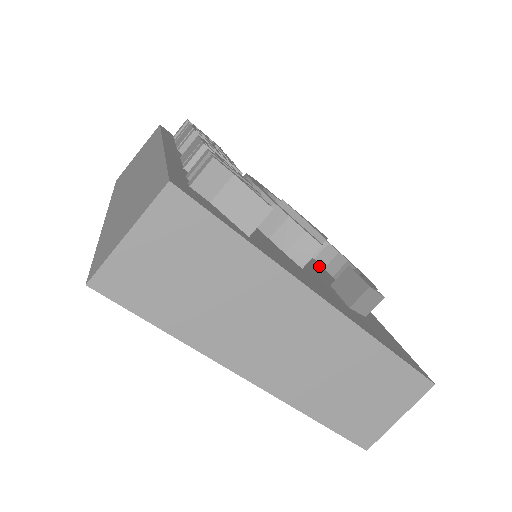
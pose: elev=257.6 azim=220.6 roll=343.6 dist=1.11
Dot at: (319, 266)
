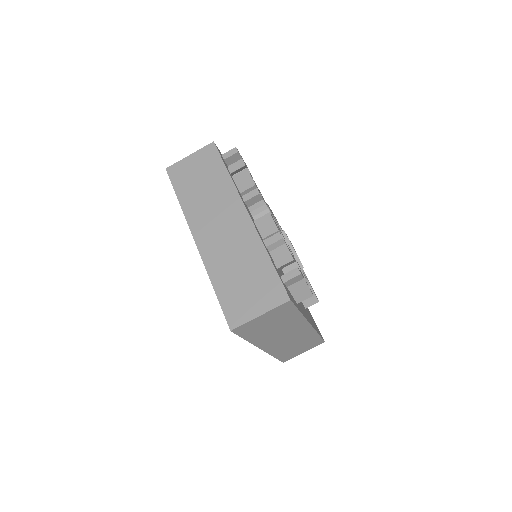
Dot at: occluded
